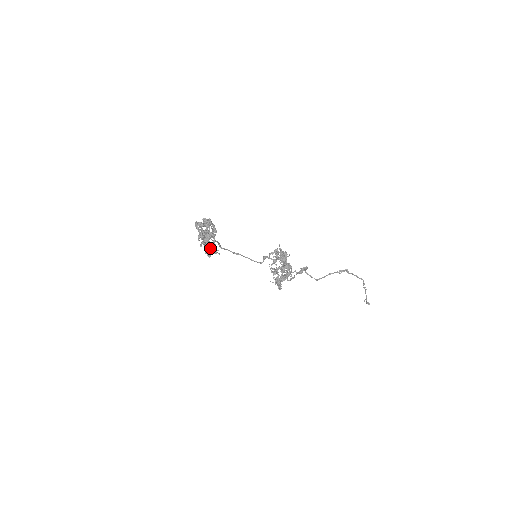
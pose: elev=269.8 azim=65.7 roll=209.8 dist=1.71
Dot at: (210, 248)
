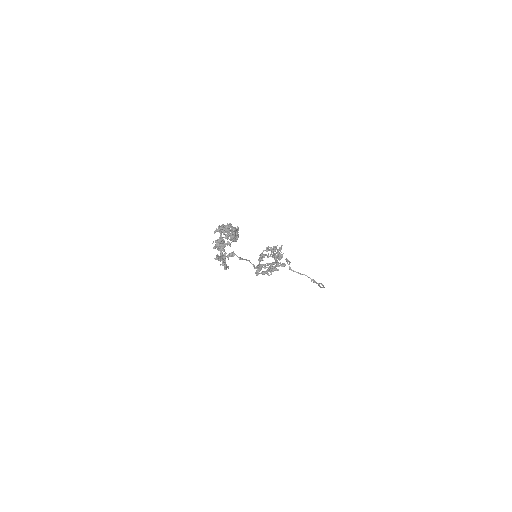
Dot at: (222, 265)
